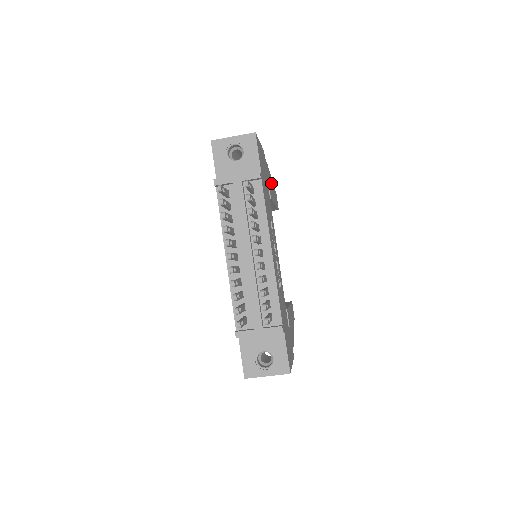
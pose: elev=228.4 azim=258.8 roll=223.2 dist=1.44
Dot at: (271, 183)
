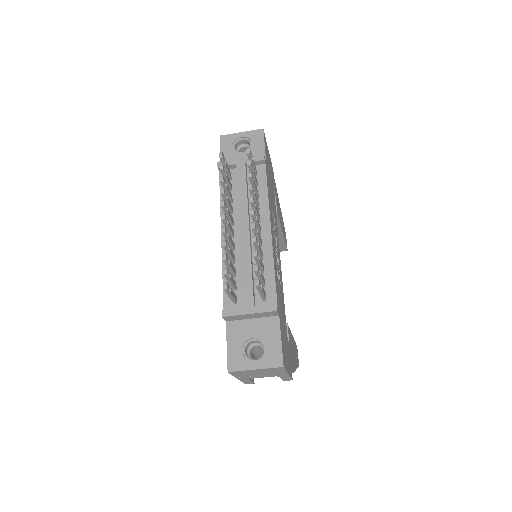
Dot at: occluded
